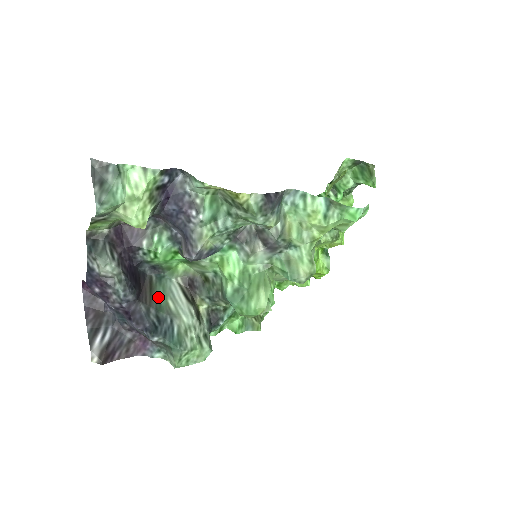
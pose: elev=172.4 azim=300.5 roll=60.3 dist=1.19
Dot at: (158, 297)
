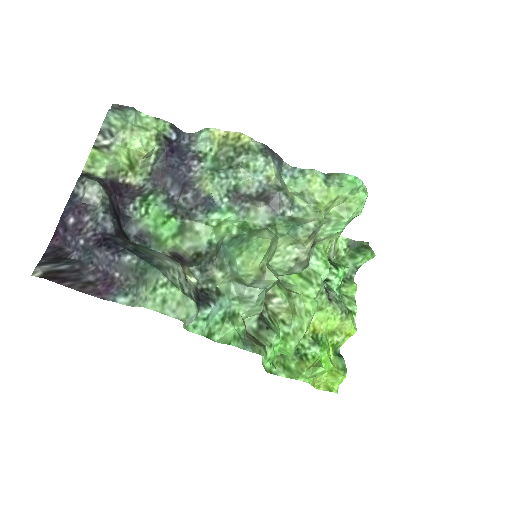
Dot at: (139, 248)
